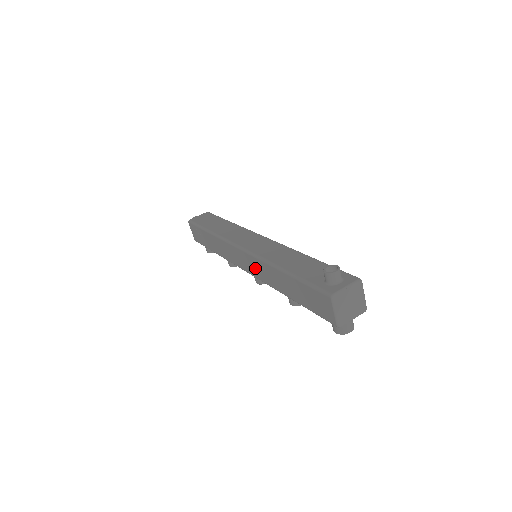
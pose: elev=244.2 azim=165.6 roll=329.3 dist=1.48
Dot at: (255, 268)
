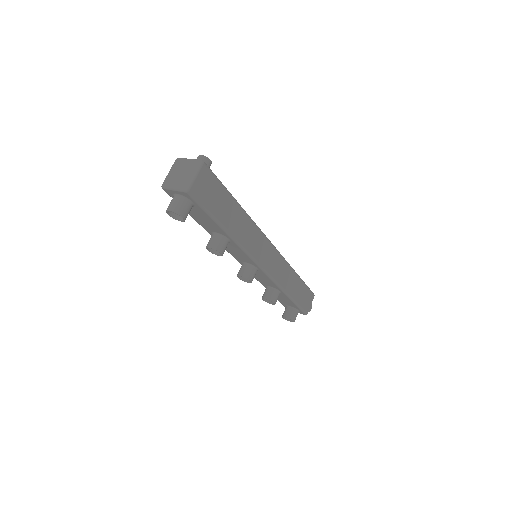
Dot at: occluded
